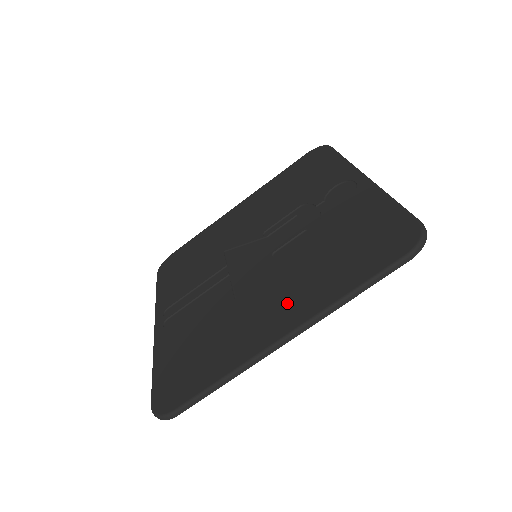
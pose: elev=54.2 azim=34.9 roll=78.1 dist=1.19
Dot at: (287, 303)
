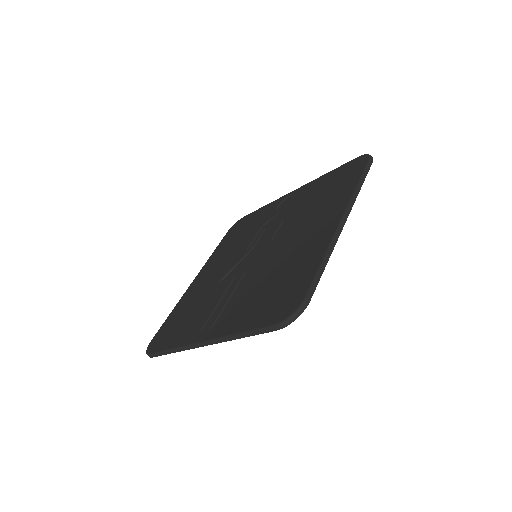
Dot at: (321, 220)
